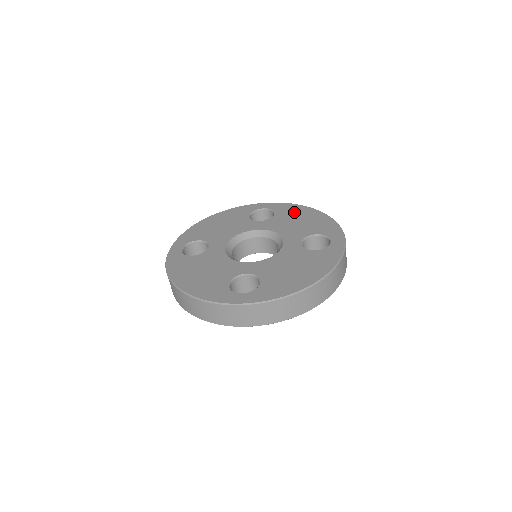
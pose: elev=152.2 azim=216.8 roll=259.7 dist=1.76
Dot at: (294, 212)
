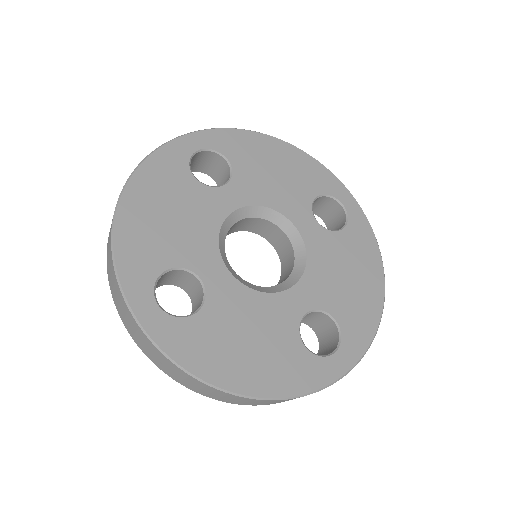
Dot at: (361, 255)
